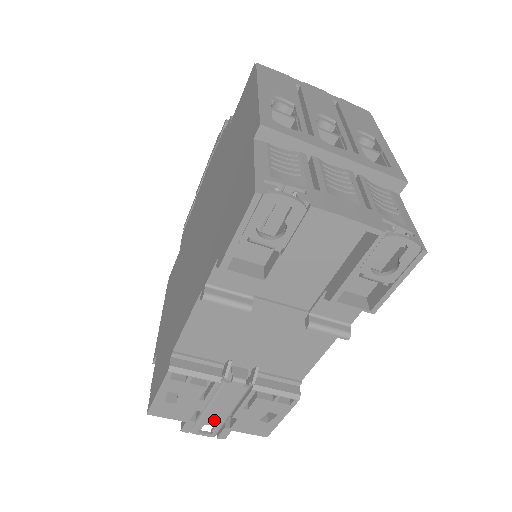
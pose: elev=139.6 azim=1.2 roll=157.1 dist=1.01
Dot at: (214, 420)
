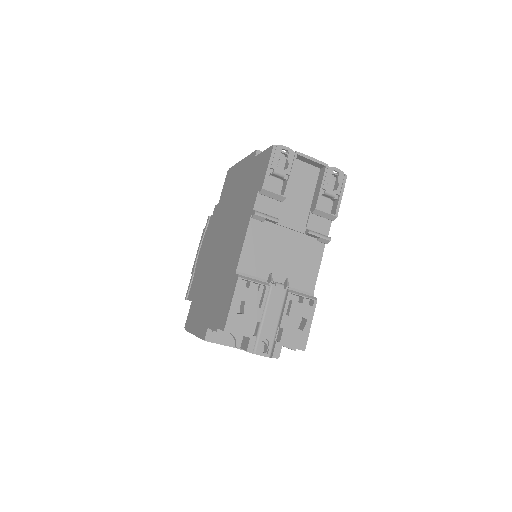
Dot at: (268, 333)
